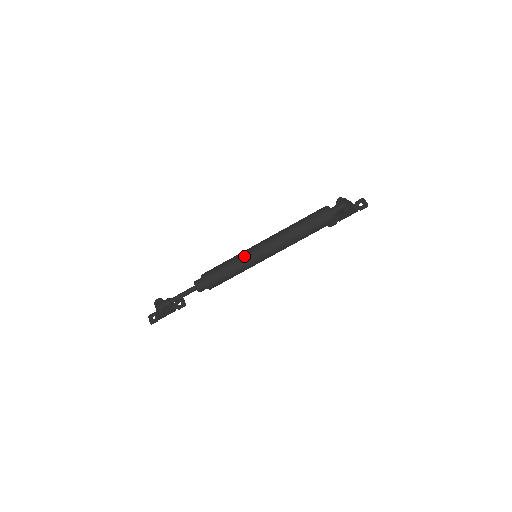
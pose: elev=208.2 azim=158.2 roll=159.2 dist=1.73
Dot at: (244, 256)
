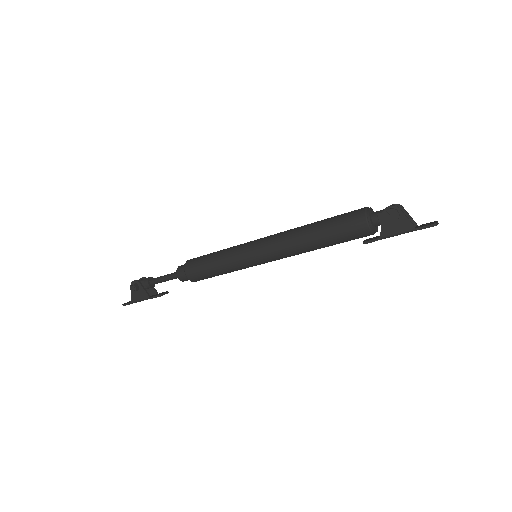
Dot at: (240, 244)
